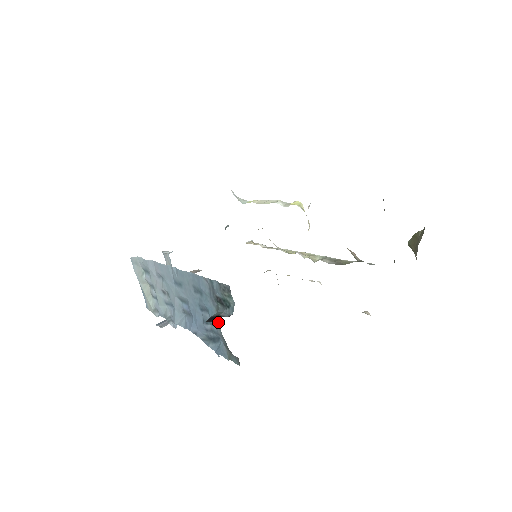
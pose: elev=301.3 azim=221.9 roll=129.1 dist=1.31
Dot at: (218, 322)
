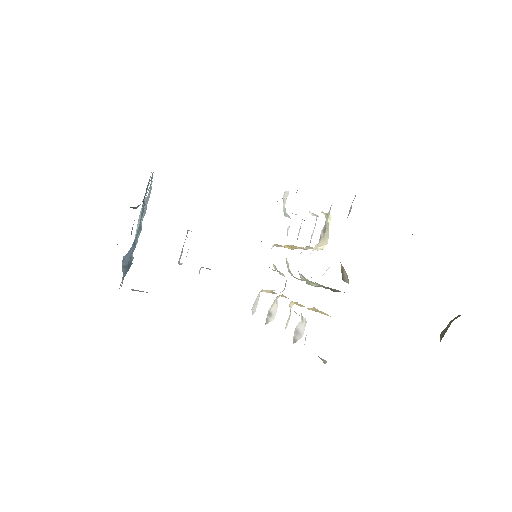
Dot at: (132, 228)
